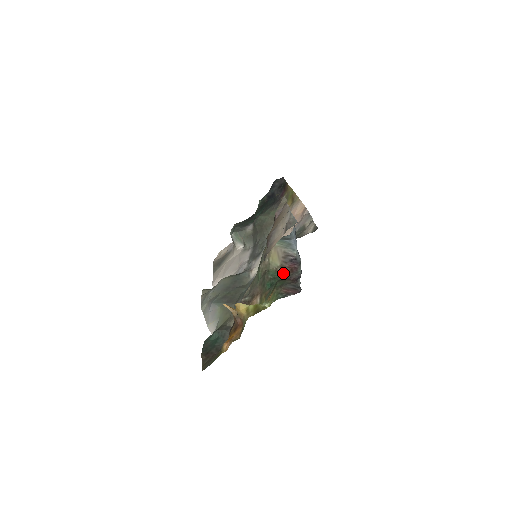
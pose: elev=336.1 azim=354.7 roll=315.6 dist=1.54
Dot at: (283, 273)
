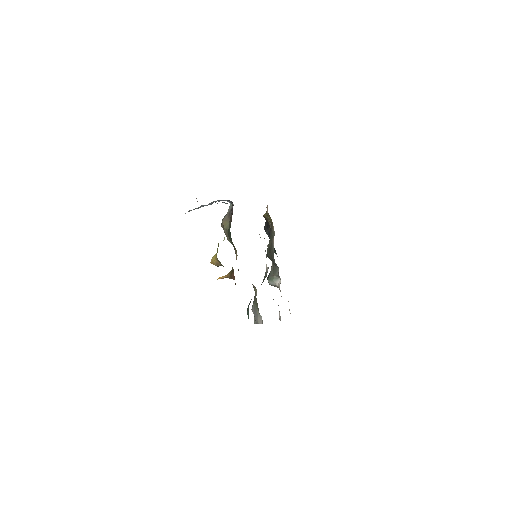
Dot at: (231, 220)
